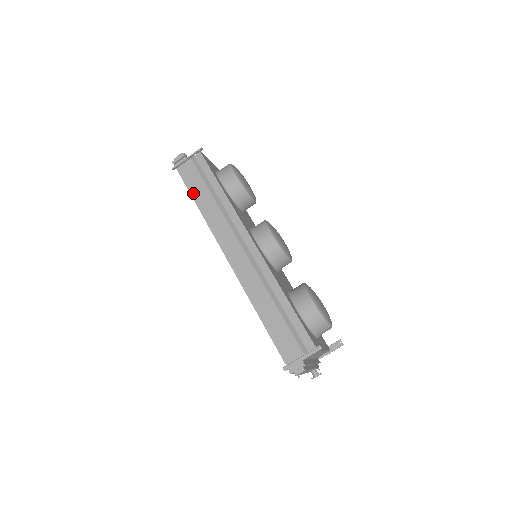
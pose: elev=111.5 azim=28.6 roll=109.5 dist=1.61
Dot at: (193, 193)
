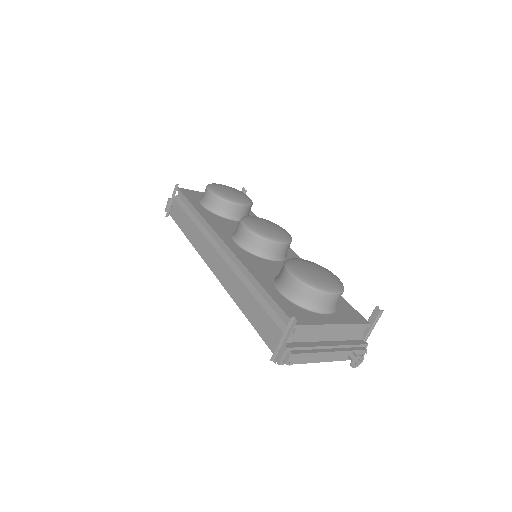
Dot at: (181, 227)
